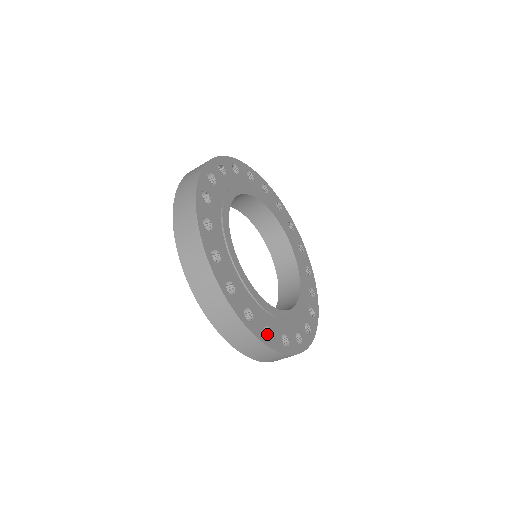
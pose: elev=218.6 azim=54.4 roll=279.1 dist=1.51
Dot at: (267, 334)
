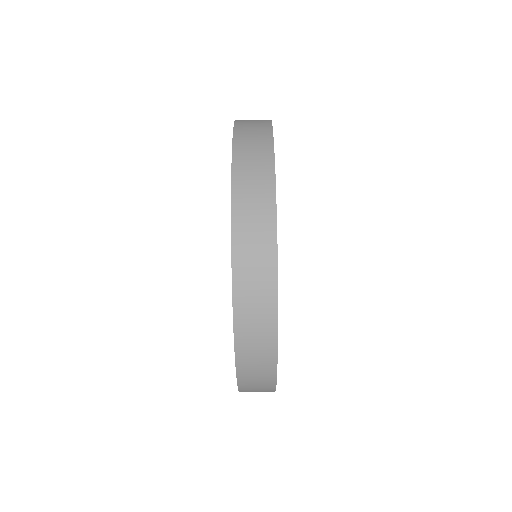
Dot at: occluded
